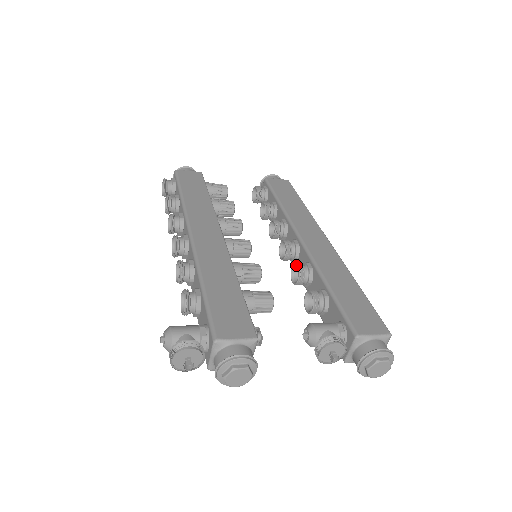
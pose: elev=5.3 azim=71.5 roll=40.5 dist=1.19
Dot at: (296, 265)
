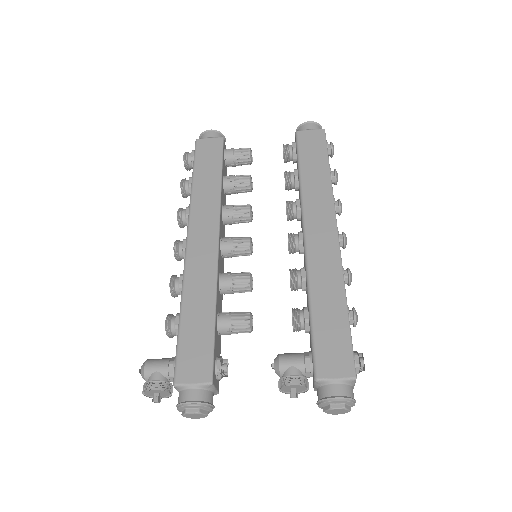
Dot at: occluded
